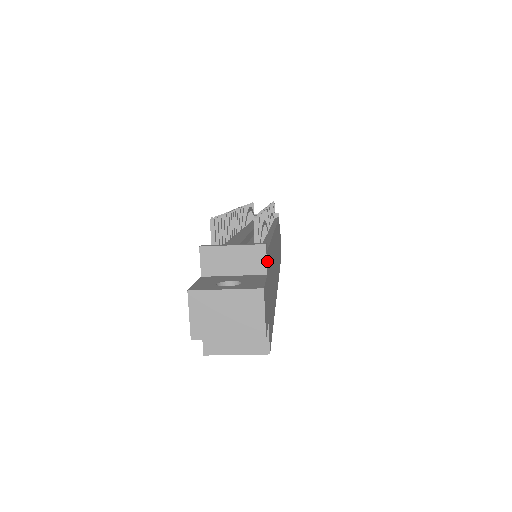
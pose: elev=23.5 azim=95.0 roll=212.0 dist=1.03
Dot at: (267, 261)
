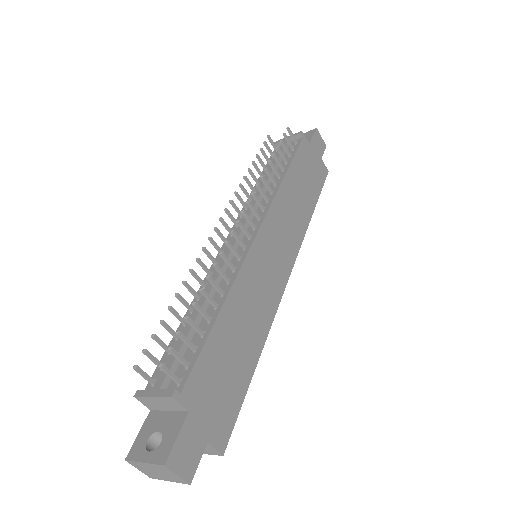
Dot at: (187, 396)
